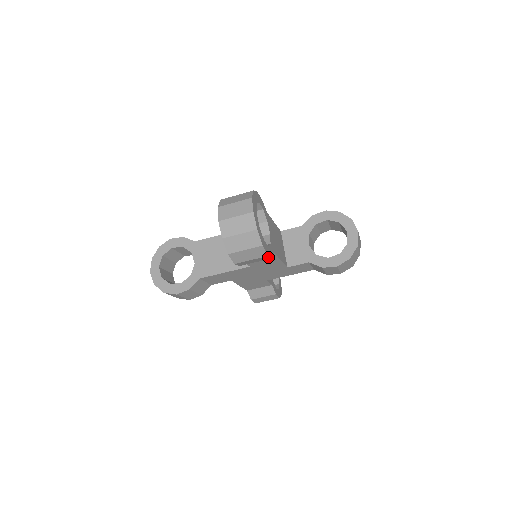
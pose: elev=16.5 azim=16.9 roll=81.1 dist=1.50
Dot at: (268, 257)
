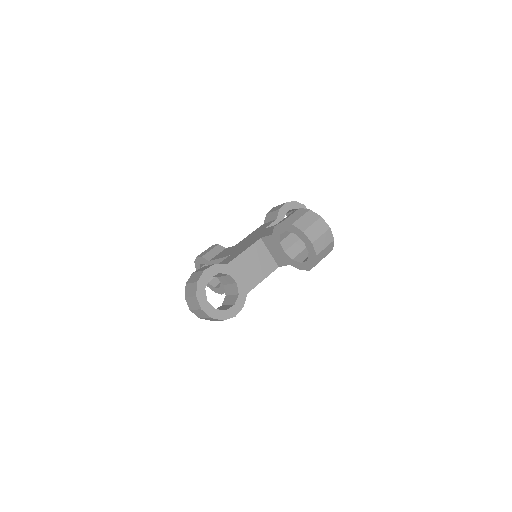
Dot at: occluded
